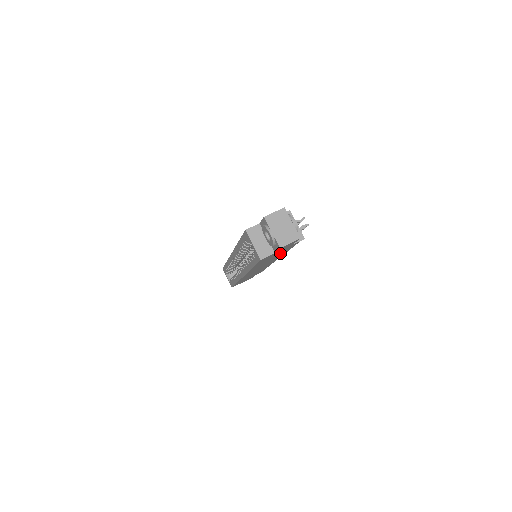
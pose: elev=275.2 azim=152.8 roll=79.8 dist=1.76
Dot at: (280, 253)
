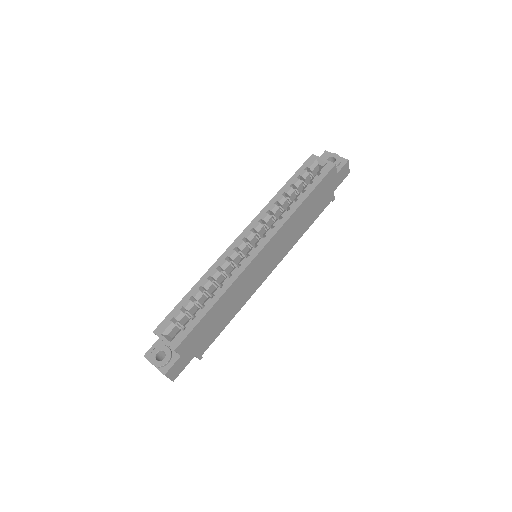
Dot at: (315, 210)
